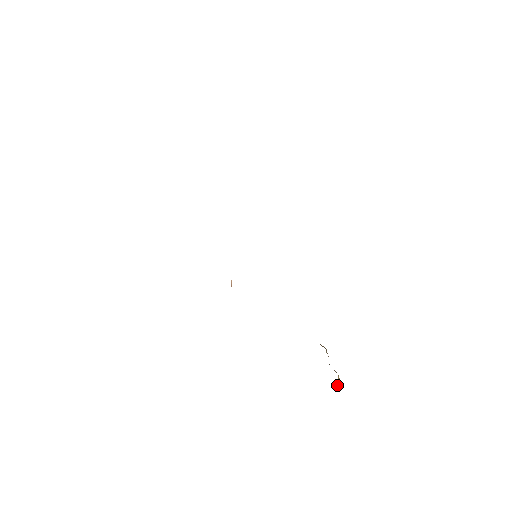
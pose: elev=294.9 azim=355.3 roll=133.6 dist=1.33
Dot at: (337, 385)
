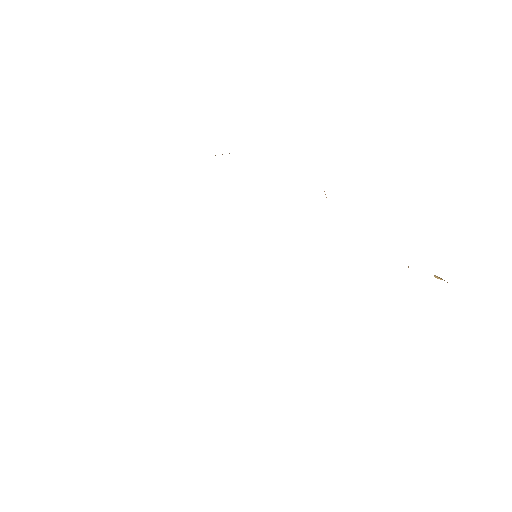
Dot at: occluded
